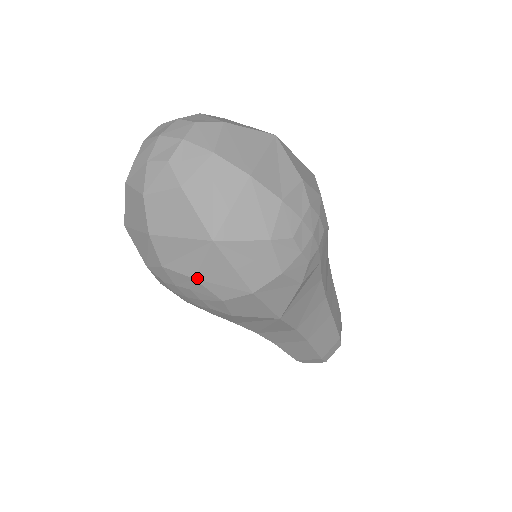
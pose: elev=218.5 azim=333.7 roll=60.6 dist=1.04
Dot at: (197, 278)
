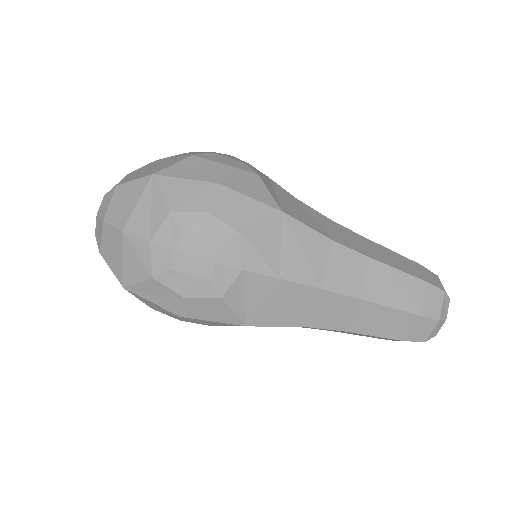
Dot at: (171, 210)
